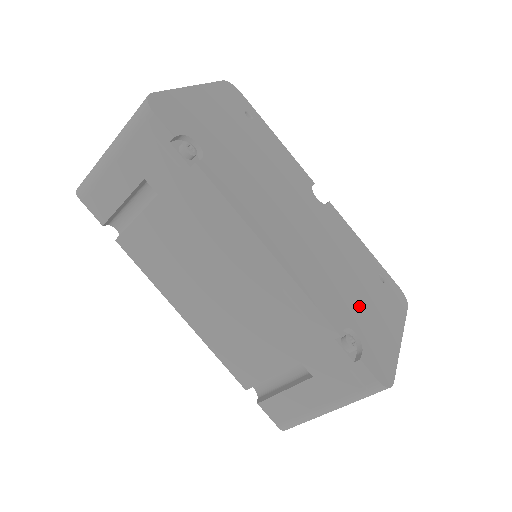
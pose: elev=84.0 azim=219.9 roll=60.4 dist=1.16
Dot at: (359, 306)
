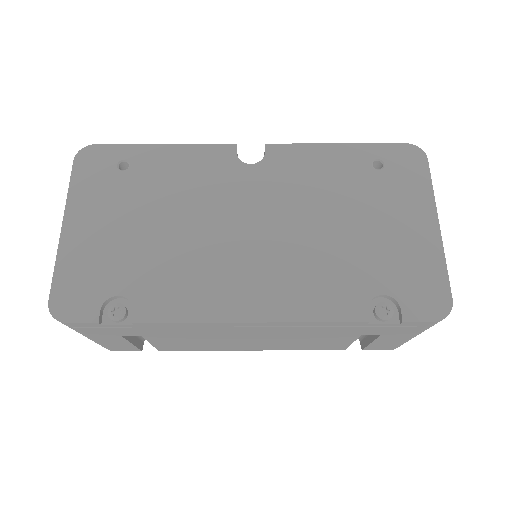
Dot at: (370, 251)
